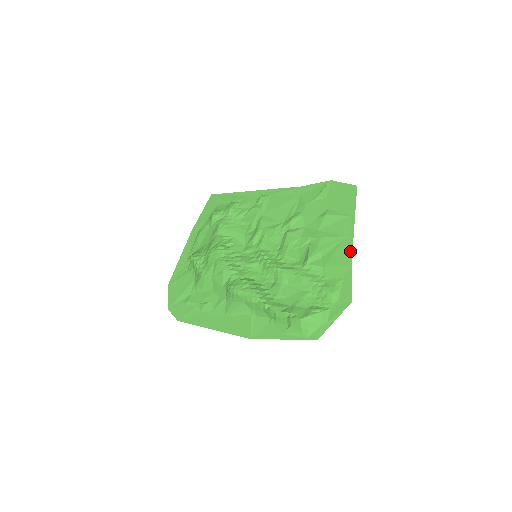
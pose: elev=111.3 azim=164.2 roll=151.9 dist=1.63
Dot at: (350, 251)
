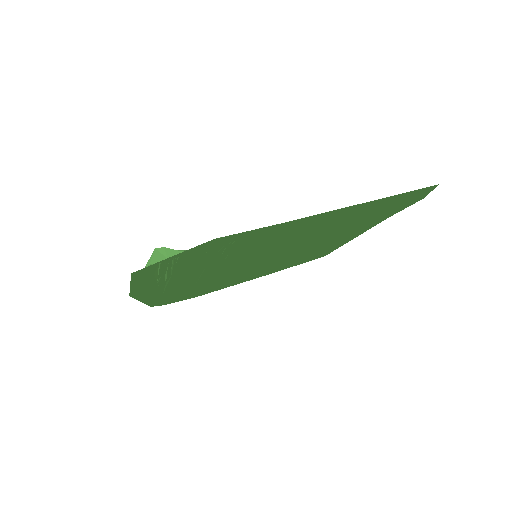
Dot at: (315, 215)
